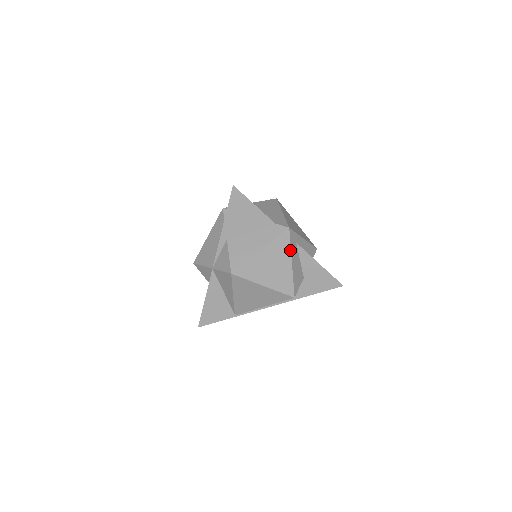
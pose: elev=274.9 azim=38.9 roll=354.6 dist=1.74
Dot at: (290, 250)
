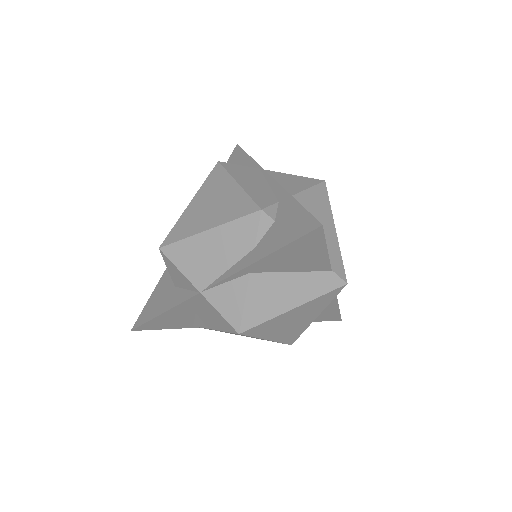
Dot at: (327, 305)
